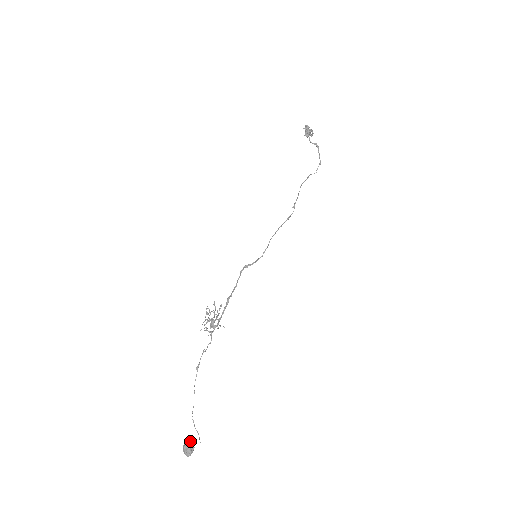
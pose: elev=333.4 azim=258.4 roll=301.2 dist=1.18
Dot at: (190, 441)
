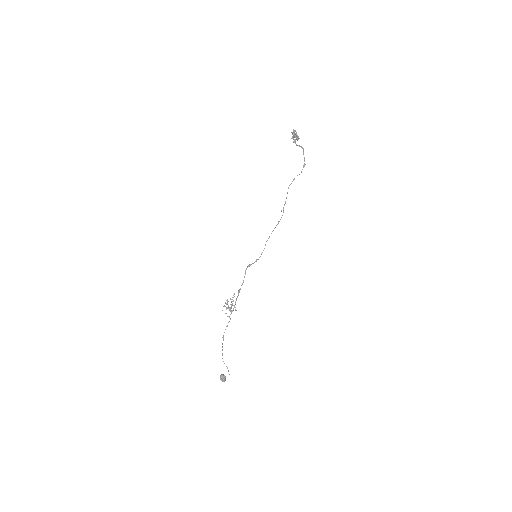
Dot at: (224, 375)
